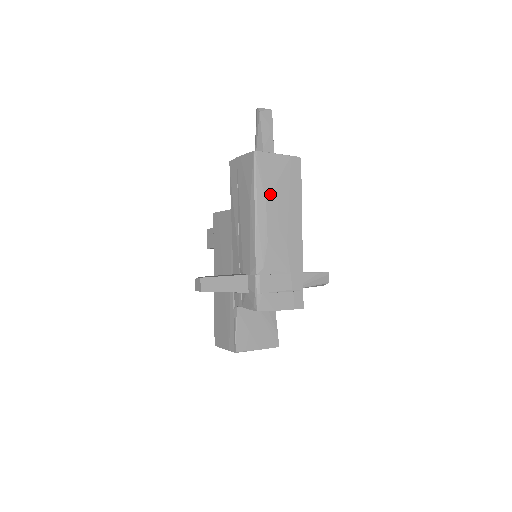
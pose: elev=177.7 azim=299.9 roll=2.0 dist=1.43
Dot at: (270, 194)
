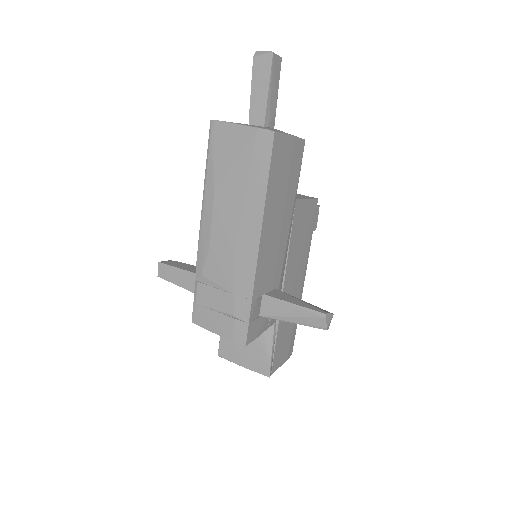
Dot at: (221, 182)
